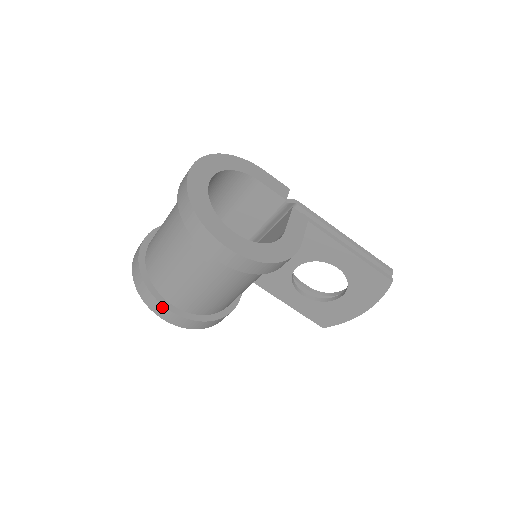
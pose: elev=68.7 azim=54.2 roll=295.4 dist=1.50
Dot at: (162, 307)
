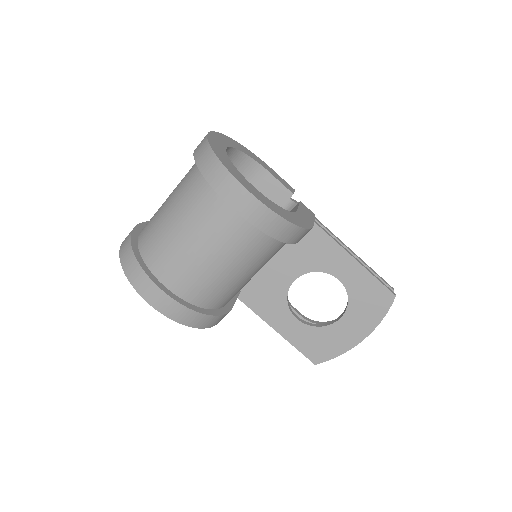
Dot at: (153, 286)
